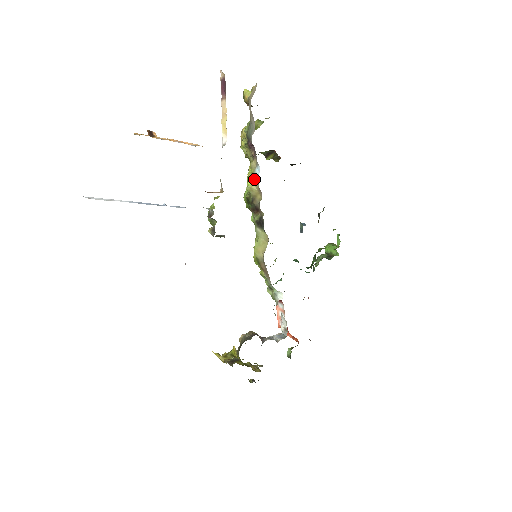
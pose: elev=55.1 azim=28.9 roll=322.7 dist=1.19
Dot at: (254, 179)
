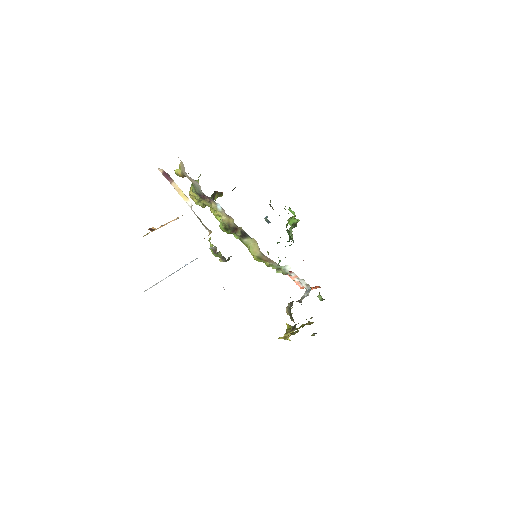
Dot at: (220, 213)
